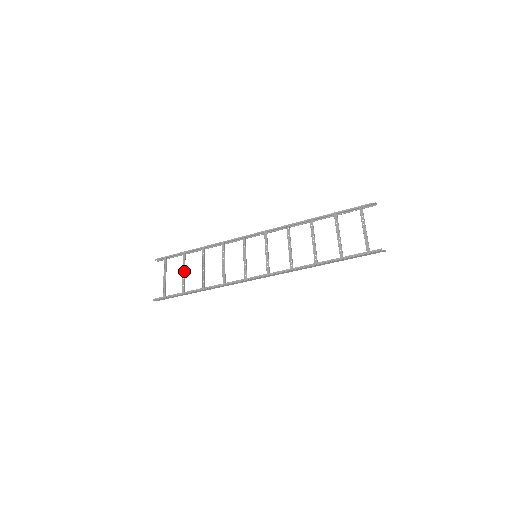
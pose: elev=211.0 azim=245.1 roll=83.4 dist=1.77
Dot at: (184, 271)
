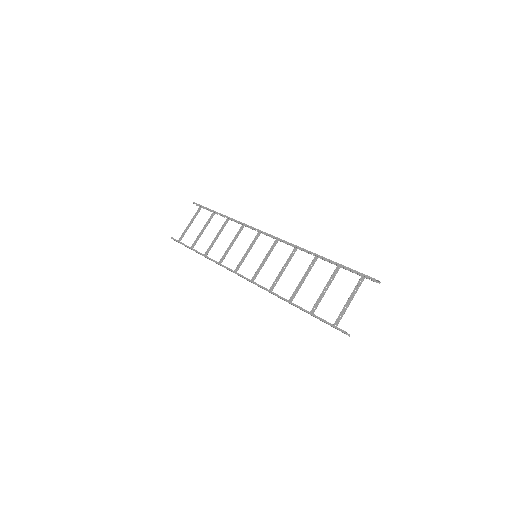
Dot at: (204, 228)
